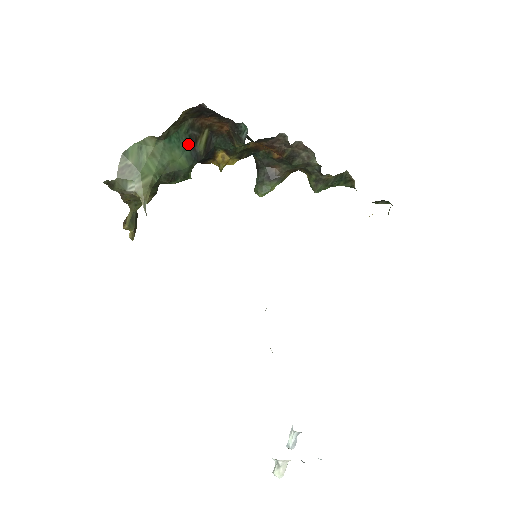
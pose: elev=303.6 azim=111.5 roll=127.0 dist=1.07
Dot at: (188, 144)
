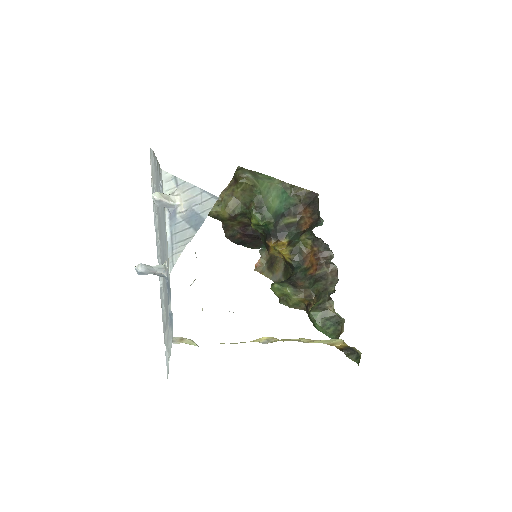
Dot at: (283, 211)
